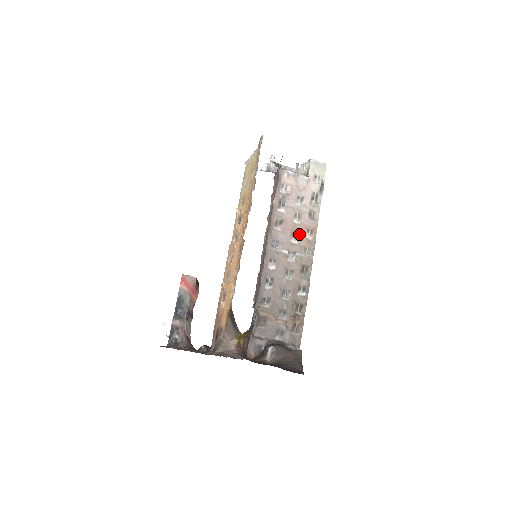
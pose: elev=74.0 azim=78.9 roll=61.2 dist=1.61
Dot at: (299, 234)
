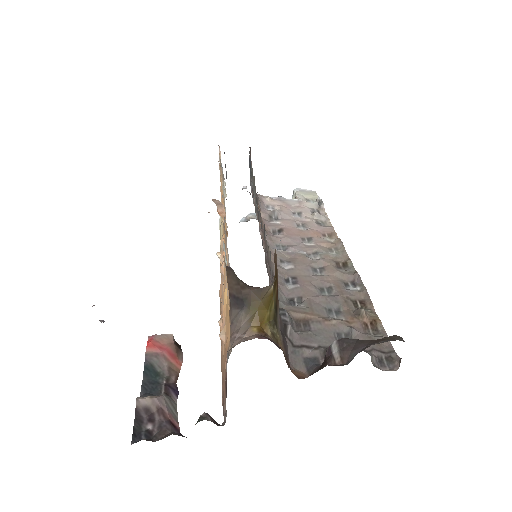
Dot at: (312, 238)
